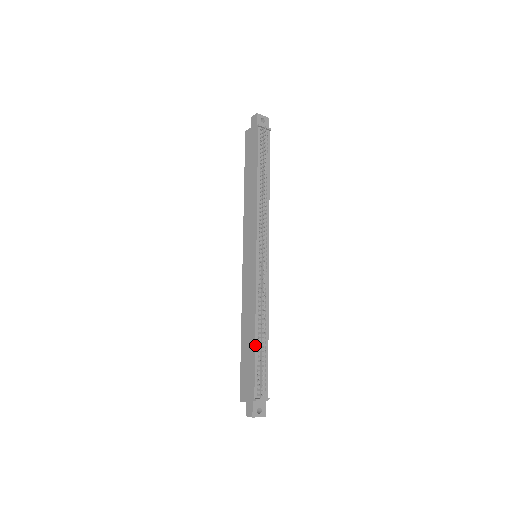
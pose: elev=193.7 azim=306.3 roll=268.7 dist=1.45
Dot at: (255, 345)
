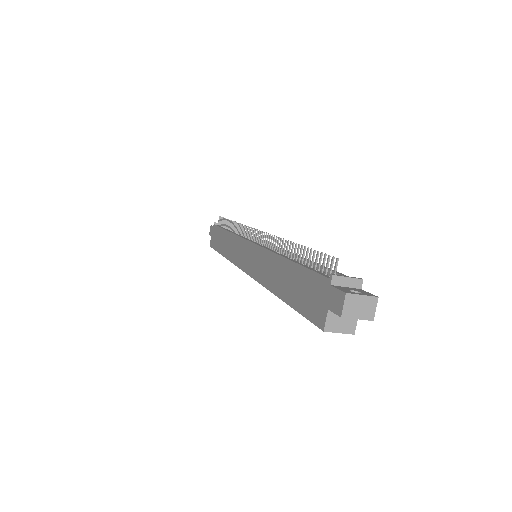
Dot at: (292, 261)
